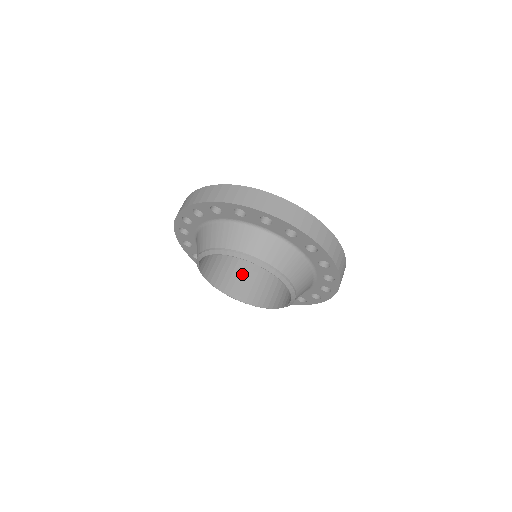
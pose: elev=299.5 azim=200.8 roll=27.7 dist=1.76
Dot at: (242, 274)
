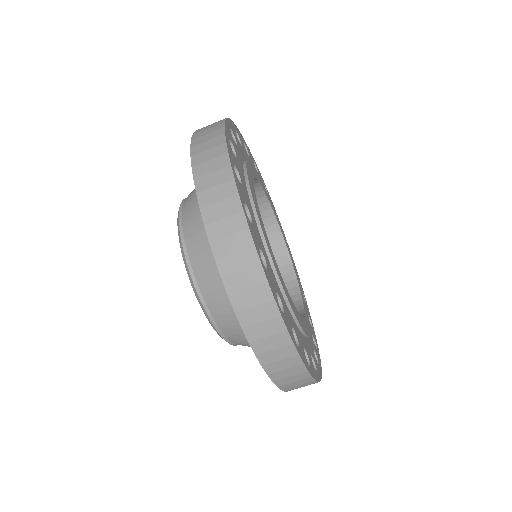
Dot at: occluded
